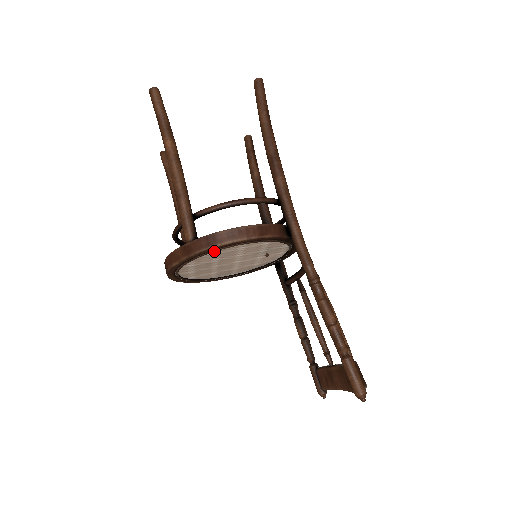
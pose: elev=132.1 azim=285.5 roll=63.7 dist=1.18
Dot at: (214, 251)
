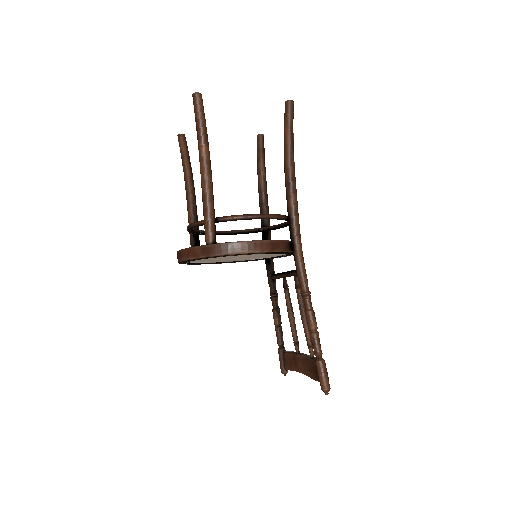
Dot at: occluded
